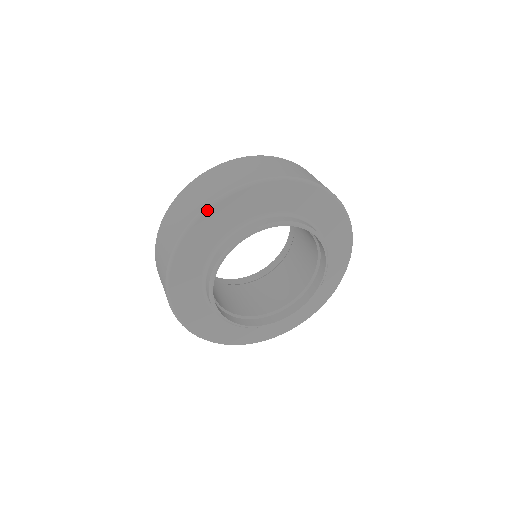
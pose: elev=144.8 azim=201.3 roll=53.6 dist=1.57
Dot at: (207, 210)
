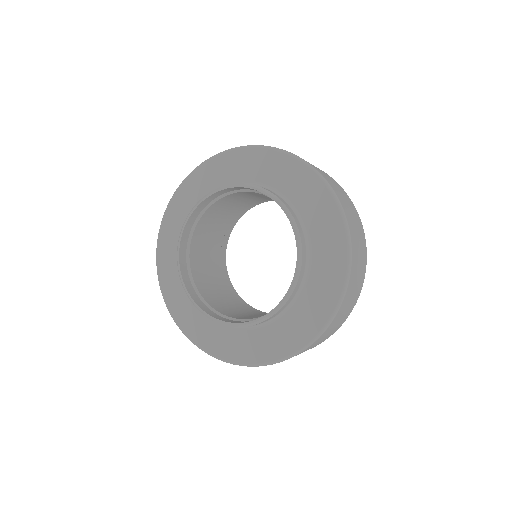
Dot at: (273, 149)
